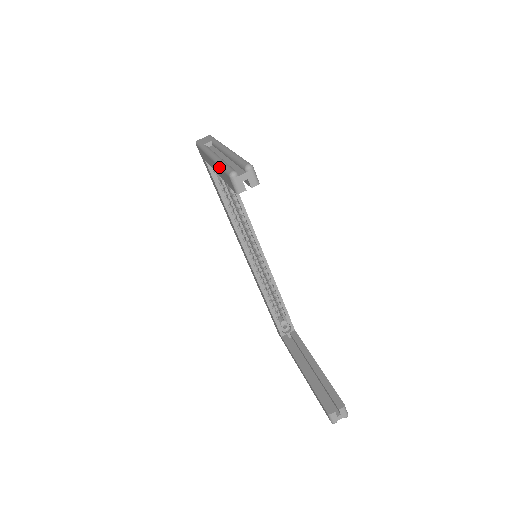
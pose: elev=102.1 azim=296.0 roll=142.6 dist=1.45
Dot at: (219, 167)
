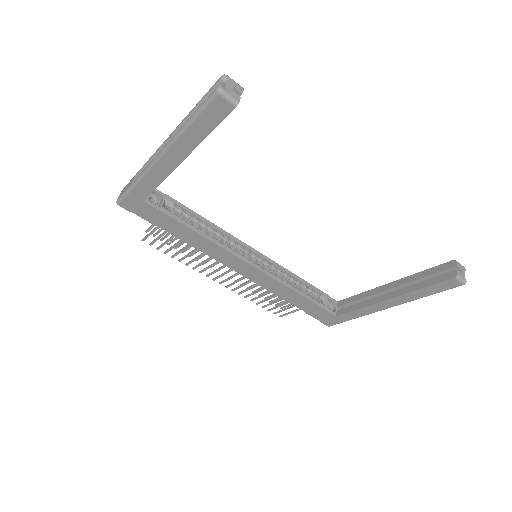
Dot at: (189, 126)
